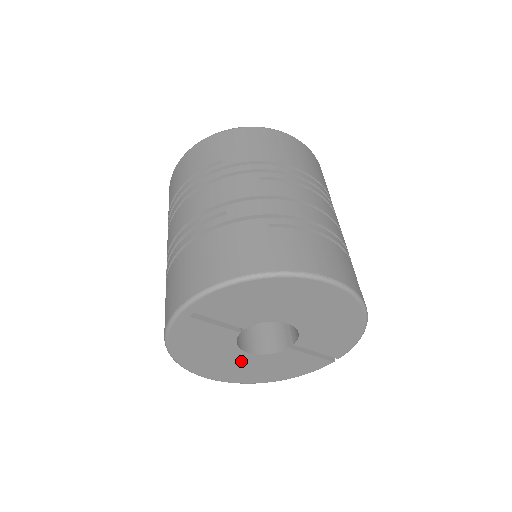
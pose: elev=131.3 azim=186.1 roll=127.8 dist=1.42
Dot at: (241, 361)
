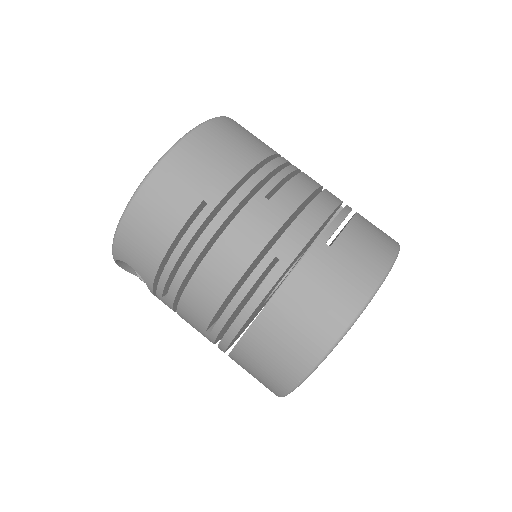
Dot at: occluded
